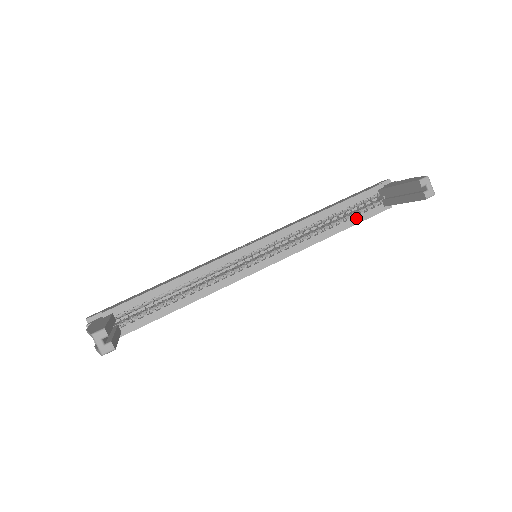
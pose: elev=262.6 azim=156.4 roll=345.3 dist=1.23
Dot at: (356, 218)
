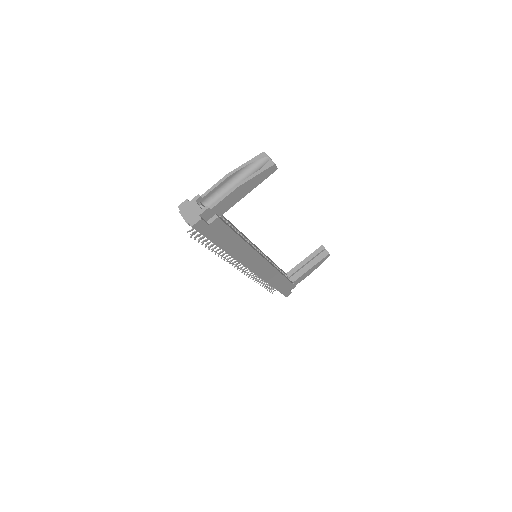
Dot at: (286, 277)
